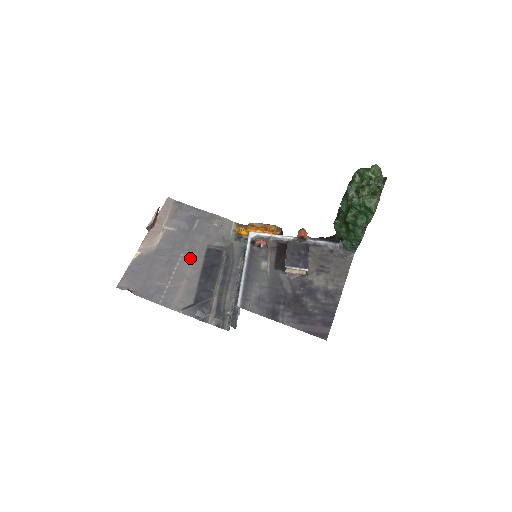
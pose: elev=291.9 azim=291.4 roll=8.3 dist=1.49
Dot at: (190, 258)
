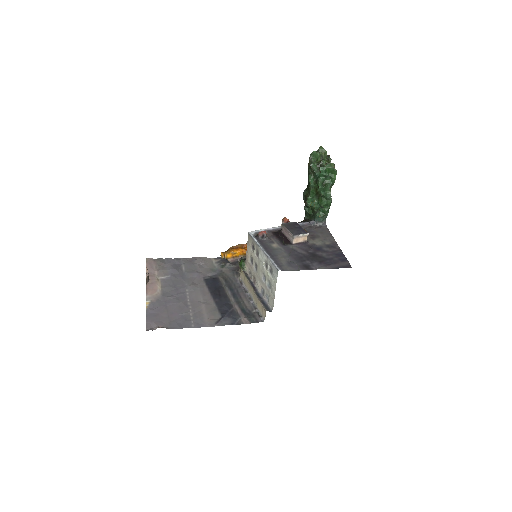
Dot at: (195, 290)
